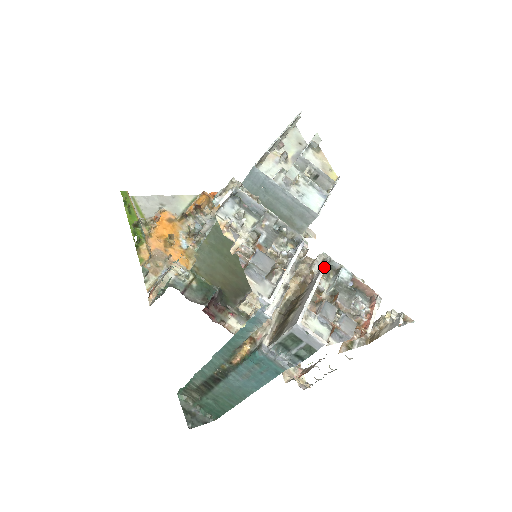
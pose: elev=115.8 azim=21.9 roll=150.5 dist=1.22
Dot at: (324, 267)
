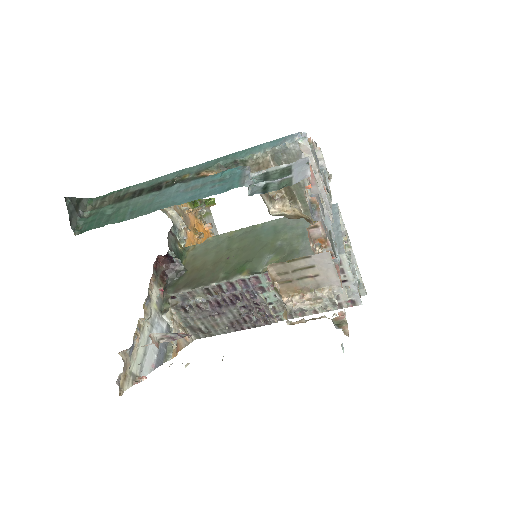
Dot at: (332, 229)
